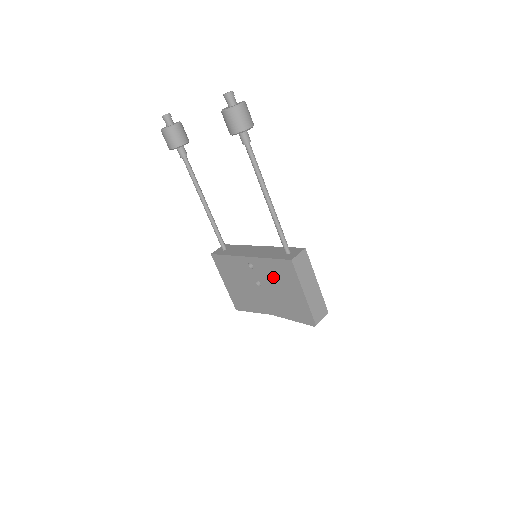
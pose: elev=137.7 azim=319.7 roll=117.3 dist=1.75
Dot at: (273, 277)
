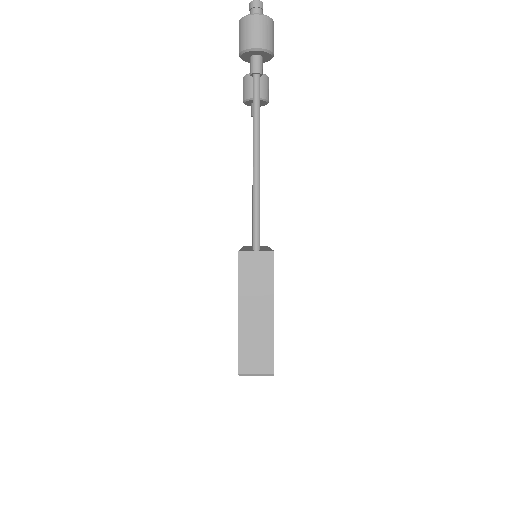
Dot at: occluded
